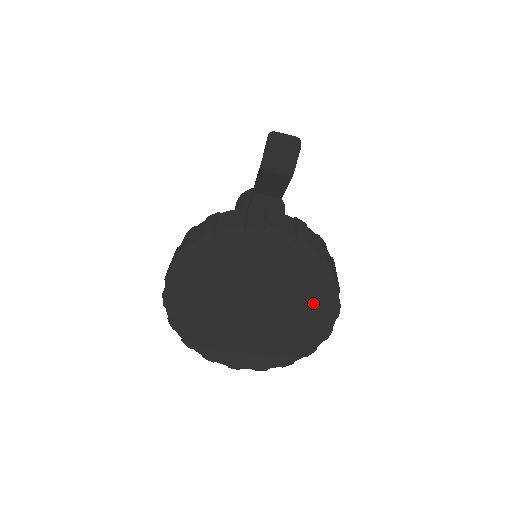
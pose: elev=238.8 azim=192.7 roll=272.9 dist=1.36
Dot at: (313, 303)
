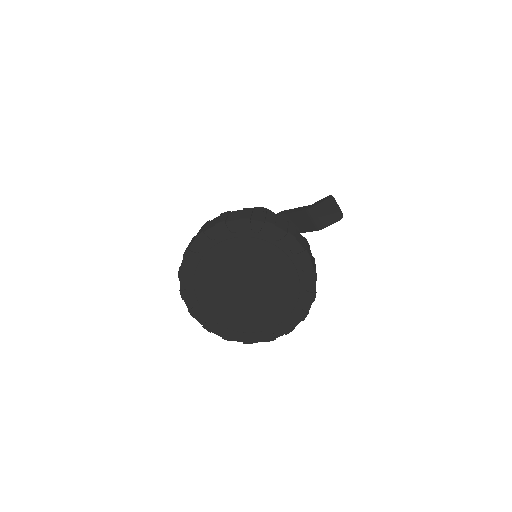
Dot at: (285, 314)
